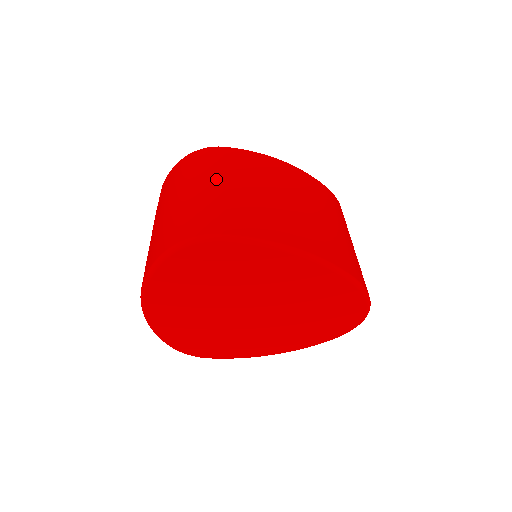
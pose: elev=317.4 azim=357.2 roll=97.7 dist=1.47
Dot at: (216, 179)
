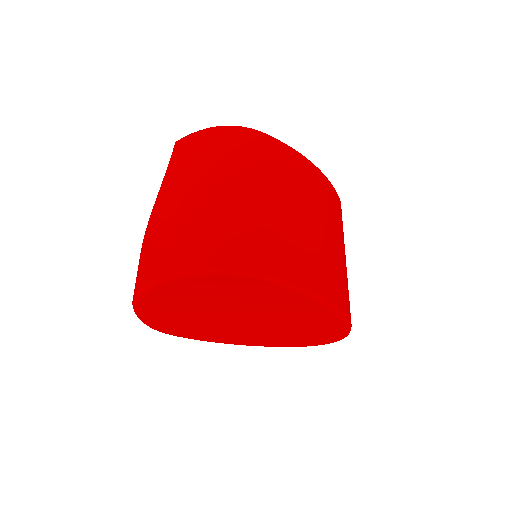
Dot at: (255, 185)
